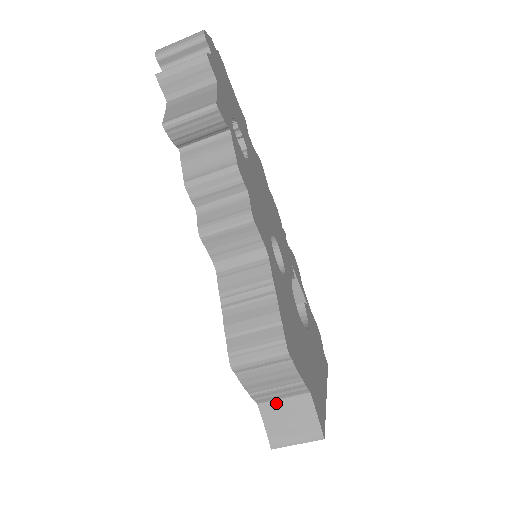
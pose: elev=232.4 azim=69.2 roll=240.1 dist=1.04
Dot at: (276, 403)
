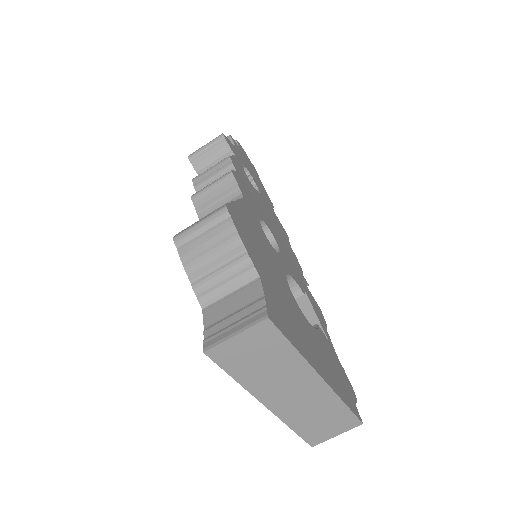
Dot at: (222, 301)
